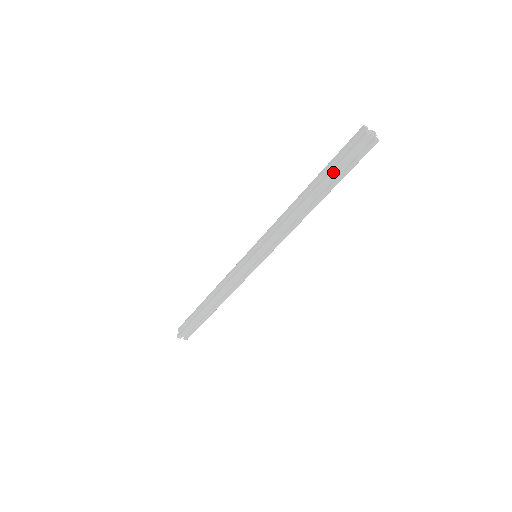
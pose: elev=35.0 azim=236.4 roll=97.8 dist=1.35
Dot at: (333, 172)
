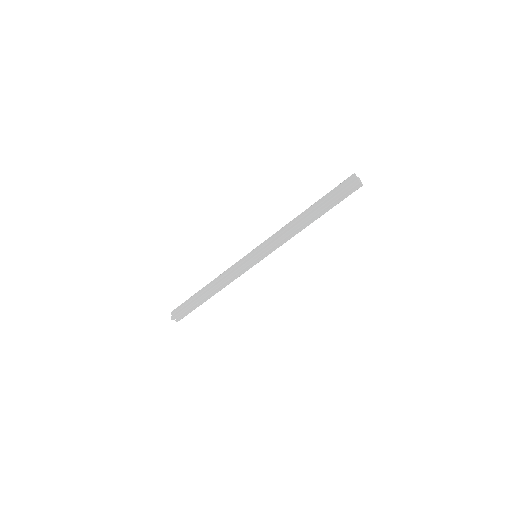
Dot at: (329, 201)
